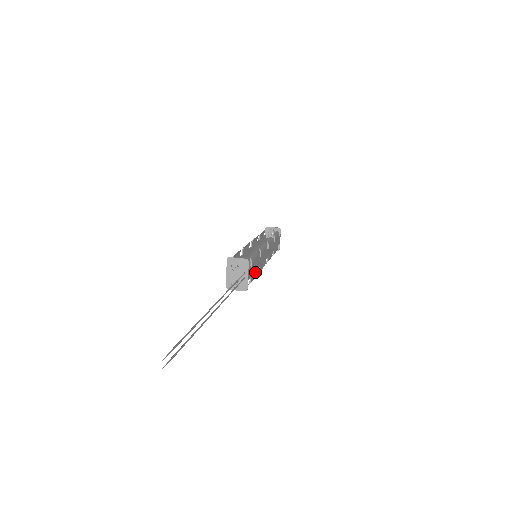
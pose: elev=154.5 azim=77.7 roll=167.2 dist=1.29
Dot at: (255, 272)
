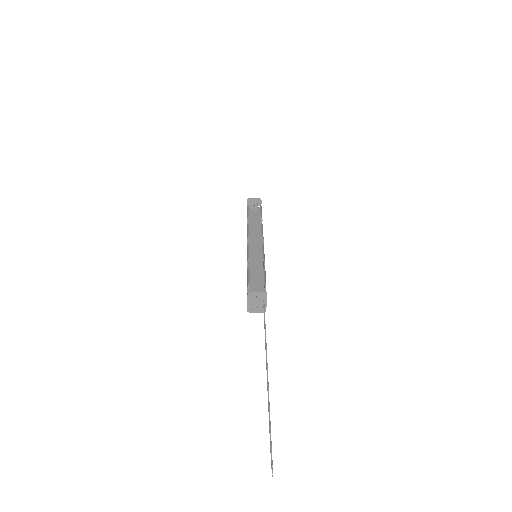
Dot at: occluded
